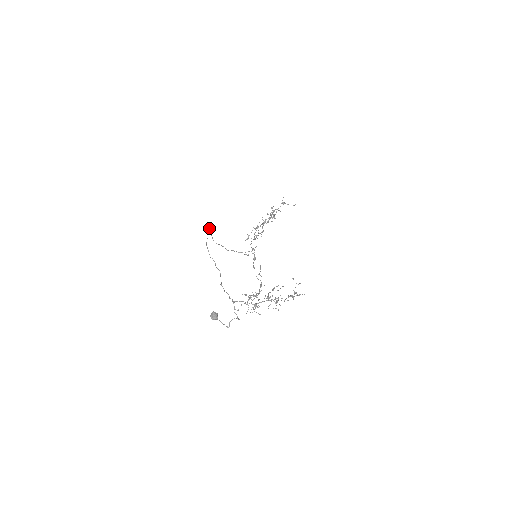
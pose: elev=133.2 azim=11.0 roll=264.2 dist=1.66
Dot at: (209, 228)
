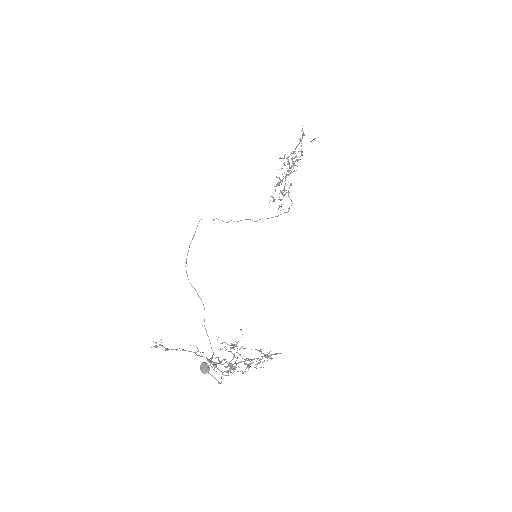
Dot at: occluded
